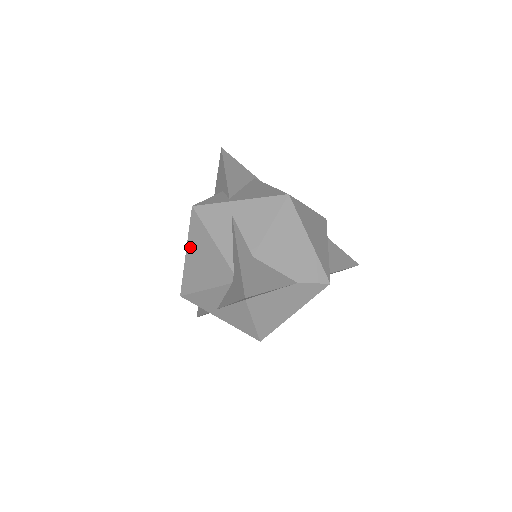
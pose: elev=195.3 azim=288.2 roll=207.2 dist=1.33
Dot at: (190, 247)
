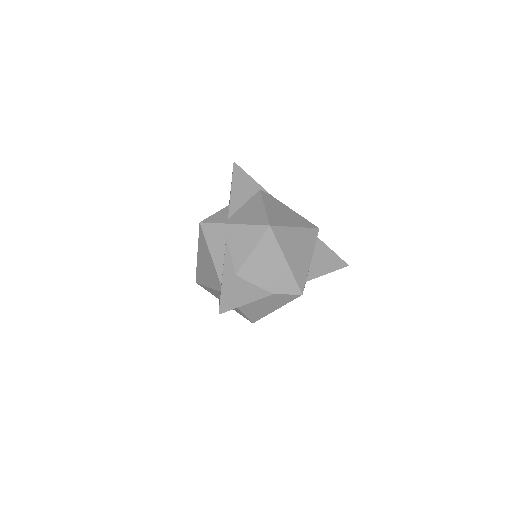
Dot at: (199, 252)
